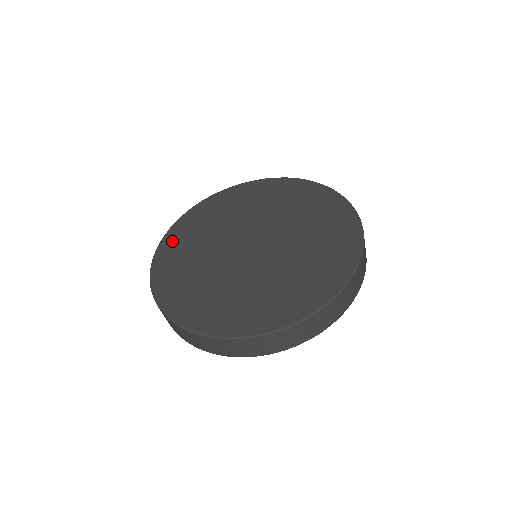
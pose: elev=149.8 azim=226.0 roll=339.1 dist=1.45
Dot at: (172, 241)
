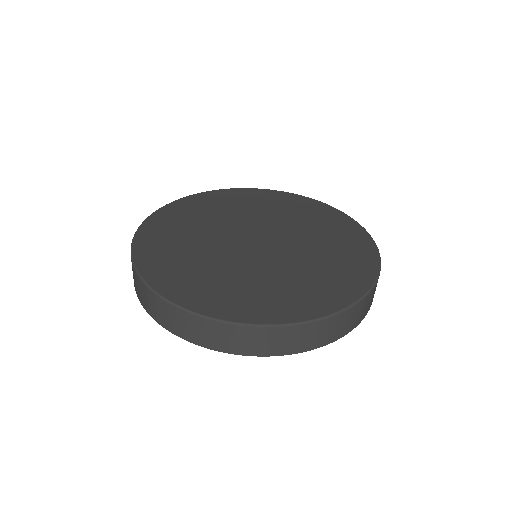
Dot at: (179, 208)
